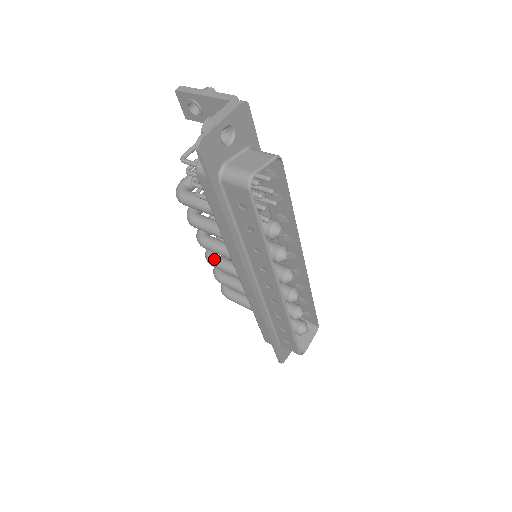
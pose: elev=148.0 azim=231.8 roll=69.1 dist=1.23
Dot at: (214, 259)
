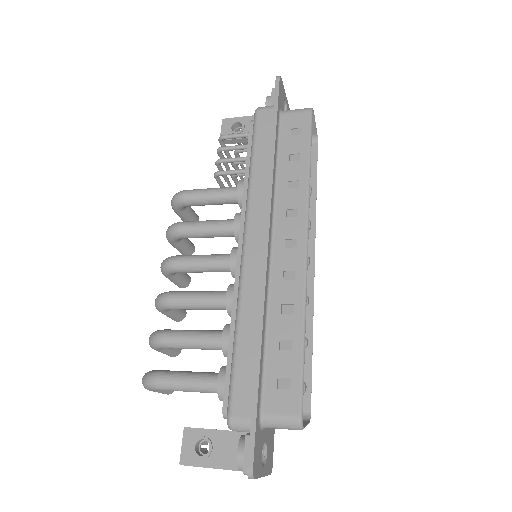
Dot at: (176, 291)
